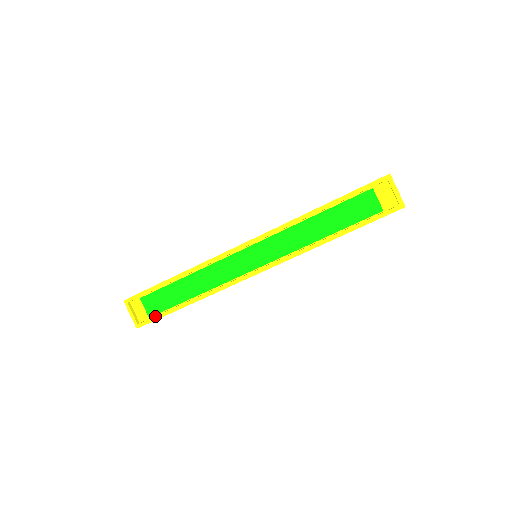
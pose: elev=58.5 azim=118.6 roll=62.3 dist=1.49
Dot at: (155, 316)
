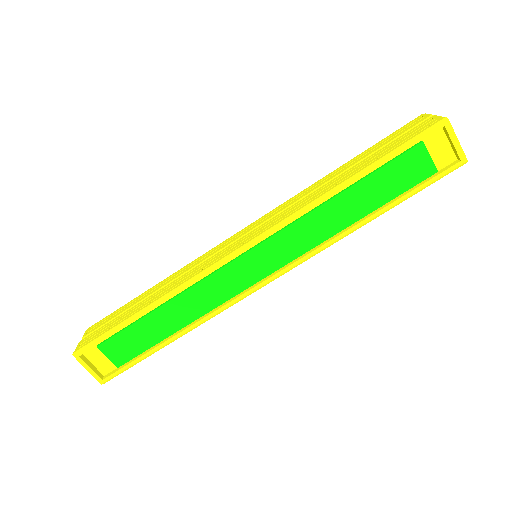
Dot at: (126, 365)
